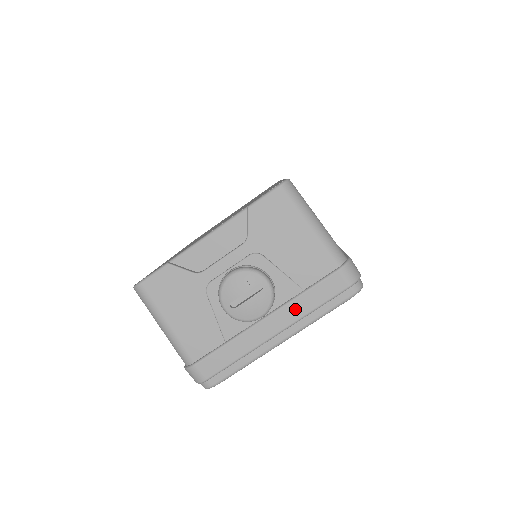
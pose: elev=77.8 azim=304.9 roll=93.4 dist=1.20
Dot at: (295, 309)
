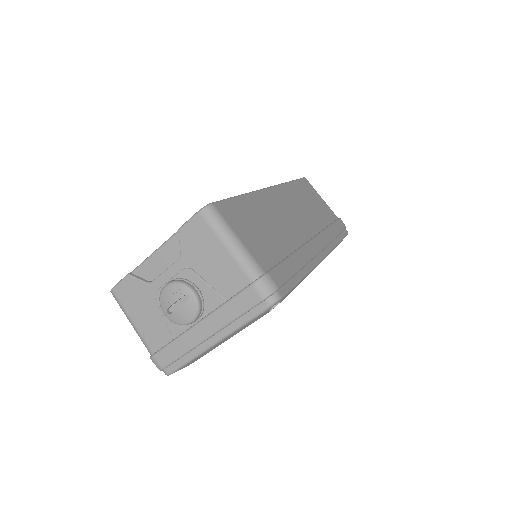
Dot at: (220, 317)
